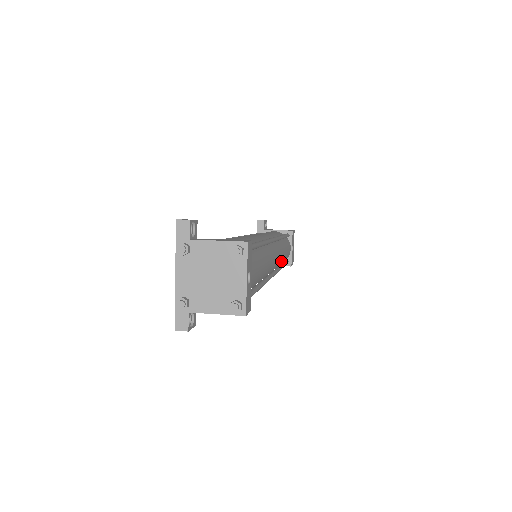
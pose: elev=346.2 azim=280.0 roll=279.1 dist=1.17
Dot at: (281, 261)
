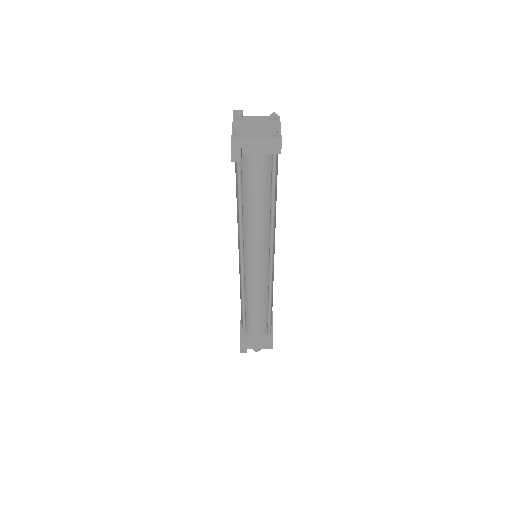
Dot at: (272, 288)
